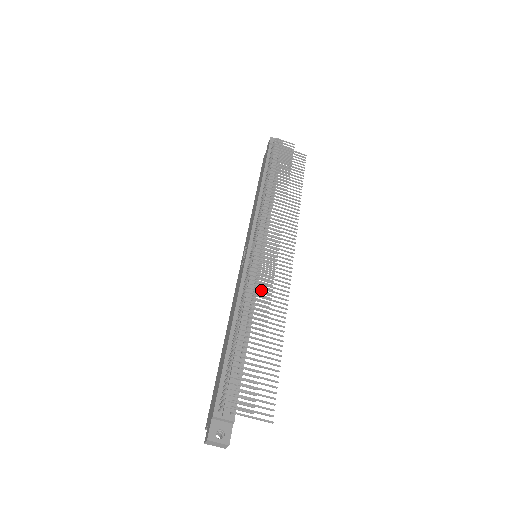
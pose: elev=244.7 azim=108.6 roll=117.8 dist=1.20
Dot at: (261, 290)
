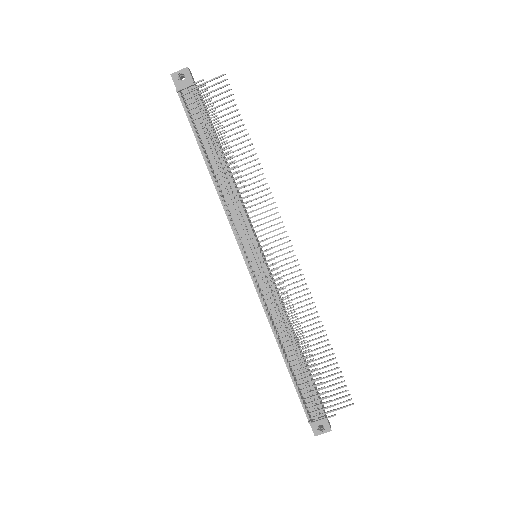
Dot at: (282, 310)
